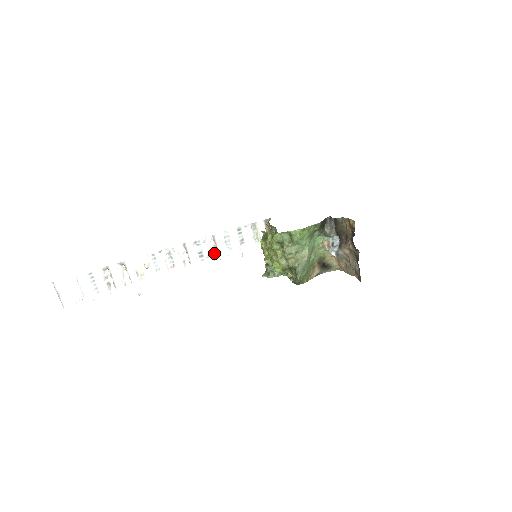
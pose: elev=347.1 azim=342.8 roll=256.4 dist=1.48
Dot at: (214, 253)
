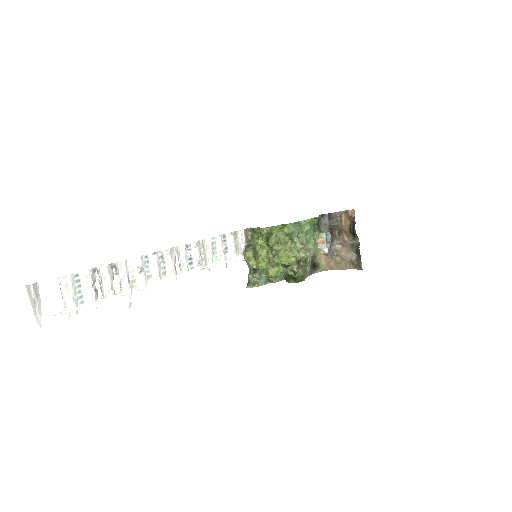
Dot at: (202, 261)
